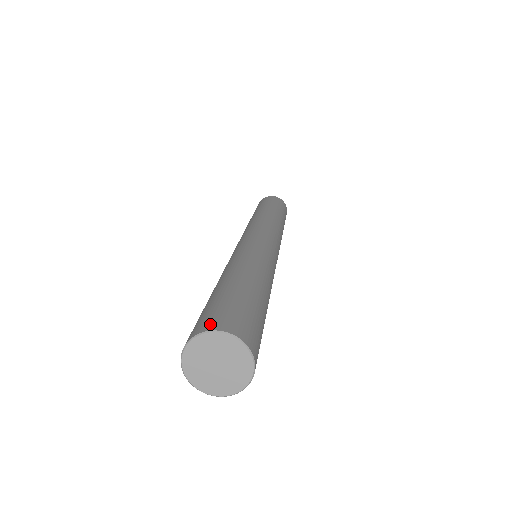
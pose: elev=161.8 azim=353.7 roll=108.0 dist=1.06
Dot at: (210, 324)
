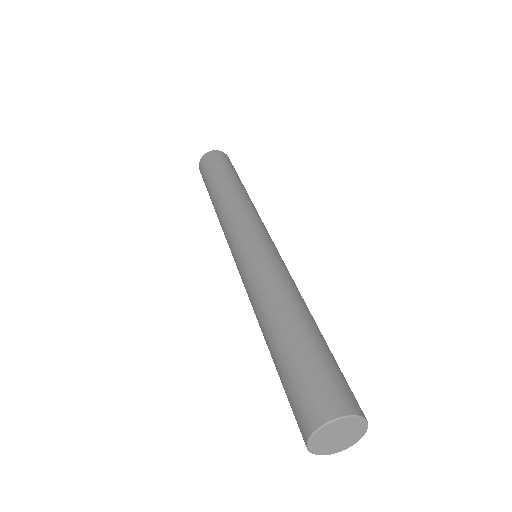
Dot at: (313, 417)
